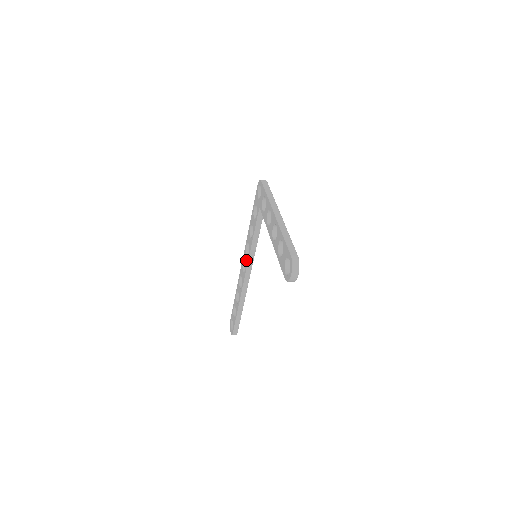
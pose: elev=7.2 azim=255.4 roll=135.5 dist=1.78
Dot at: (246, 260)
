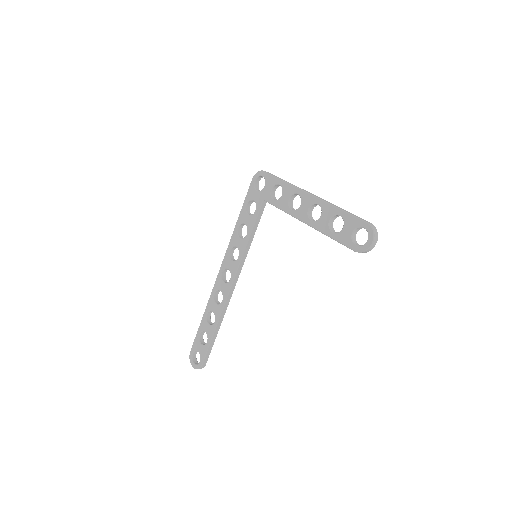
Dot at: (232, 267)
